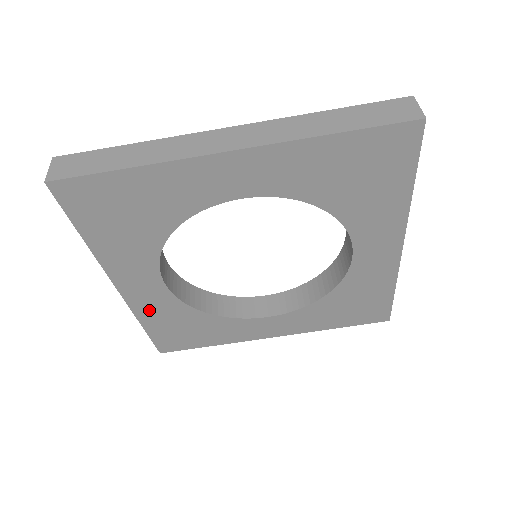
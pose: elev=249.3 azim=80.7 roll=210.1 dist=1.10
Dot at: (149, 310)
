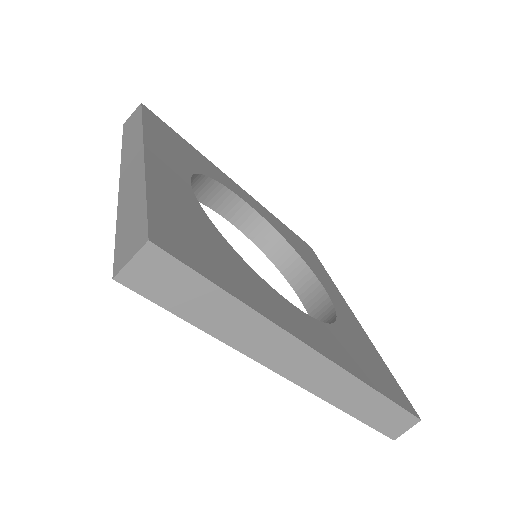
Dot at: occluded
